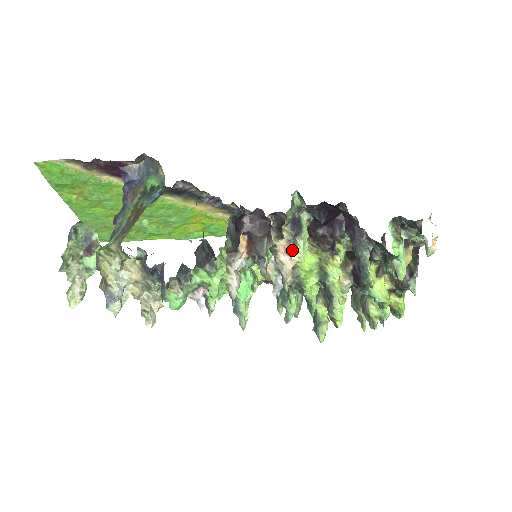
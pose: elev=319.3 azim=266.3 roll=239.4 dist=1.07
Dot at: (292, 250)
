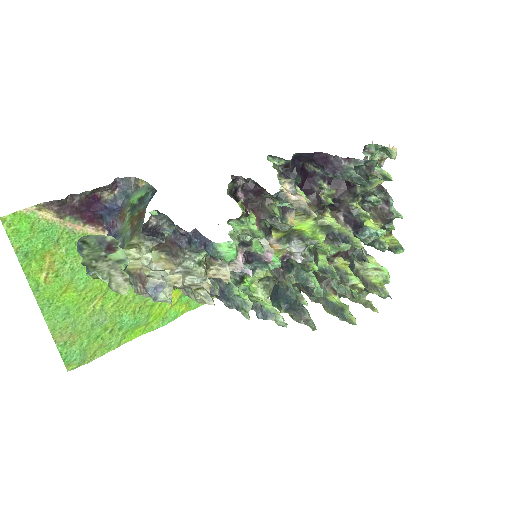
Dot at: occluded
